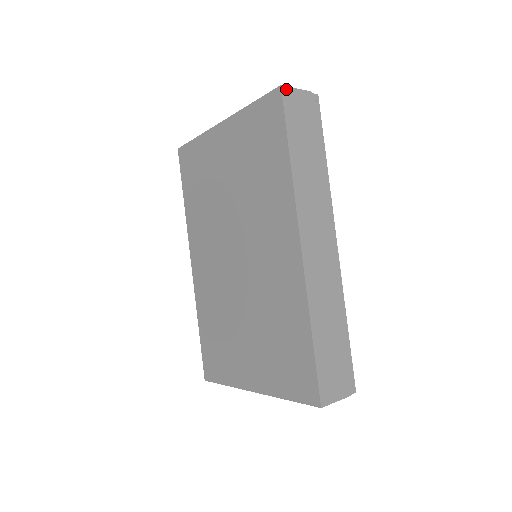
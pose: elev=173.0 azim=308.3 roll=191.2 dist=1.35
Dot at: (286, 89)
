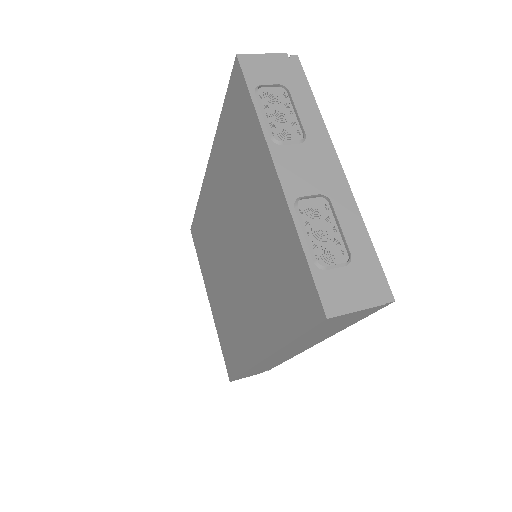
Dot at: (334, 317)
